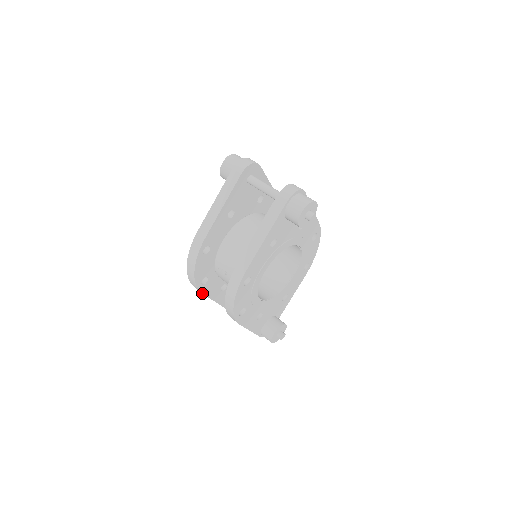
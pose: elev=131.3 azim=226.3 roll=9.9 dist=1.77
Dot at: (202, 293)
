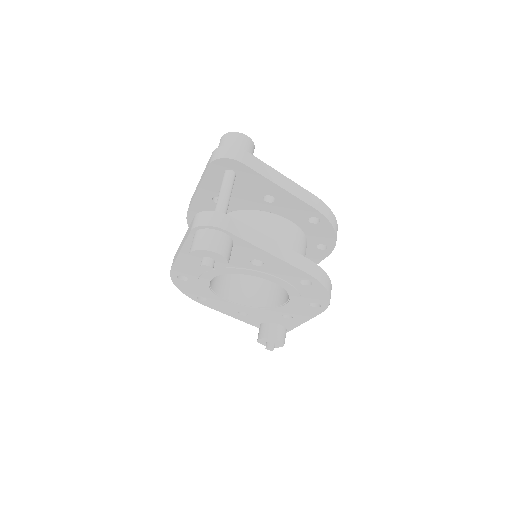
Dot at: occluded
